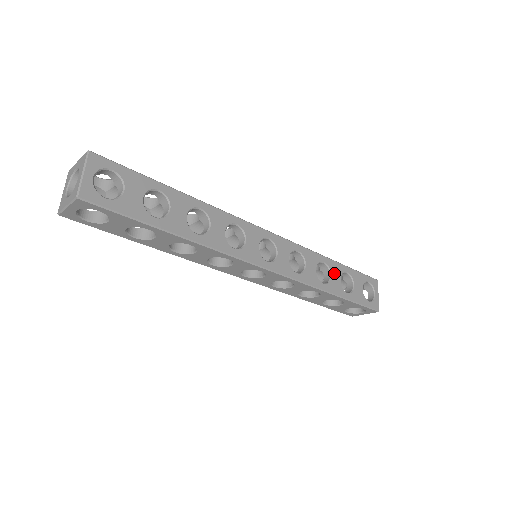
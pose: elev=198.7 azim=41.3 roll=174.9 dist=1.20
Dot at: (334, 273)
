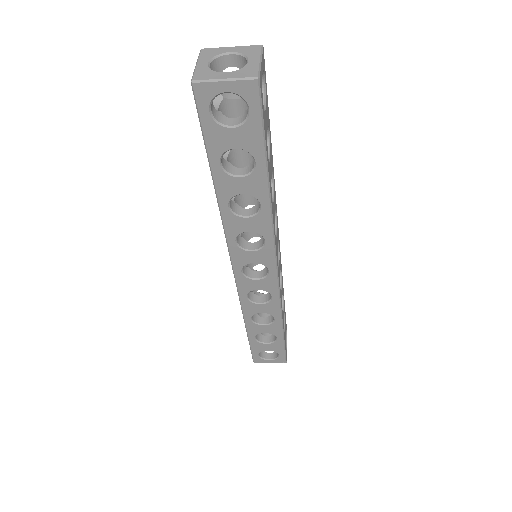
Dot at: occluded
